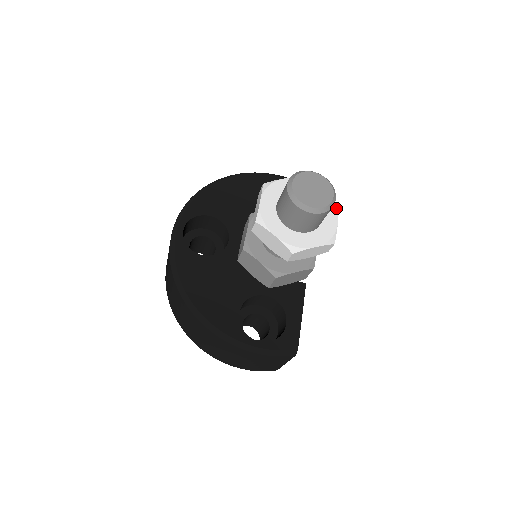
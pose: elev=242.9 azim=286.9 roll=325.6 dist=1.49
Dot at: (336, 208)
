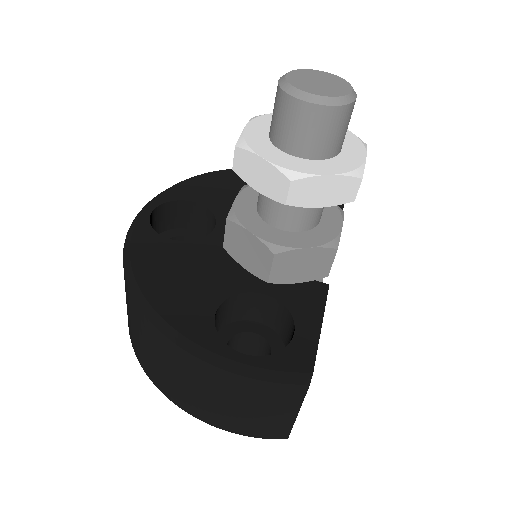
Dot at: (363, 144)
